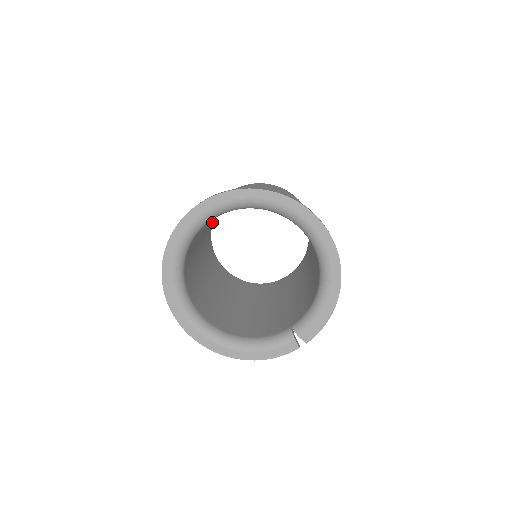
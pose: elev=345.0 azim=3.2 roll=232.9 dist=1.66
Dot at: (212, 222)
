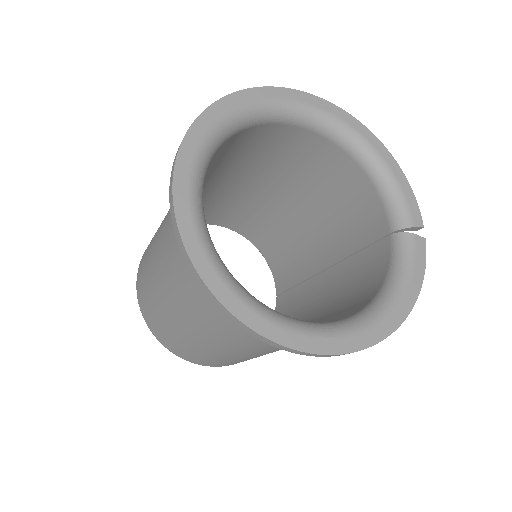
Dot at: occluded
